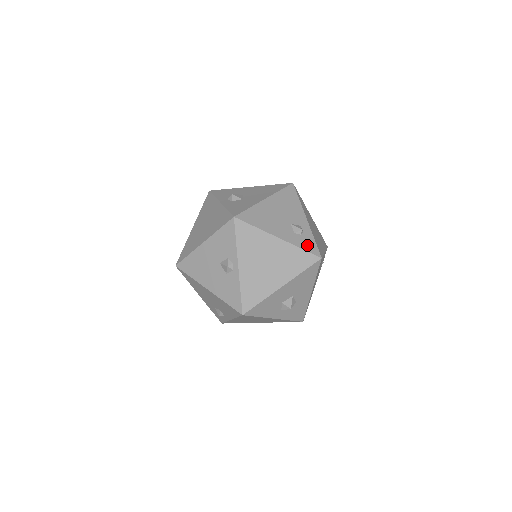
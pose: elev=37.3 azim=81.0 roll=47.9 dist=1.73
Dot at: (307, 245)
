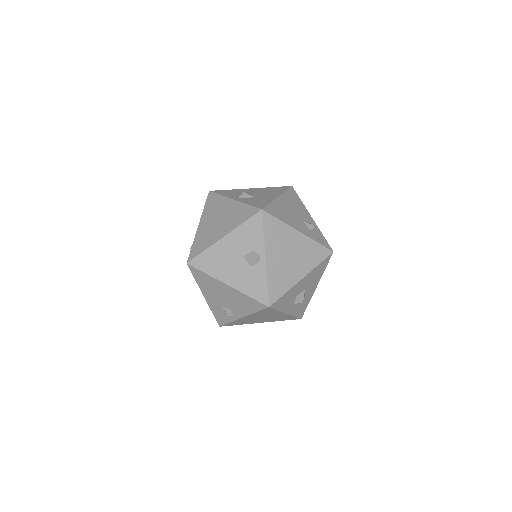
Dot at: (320, 240)
